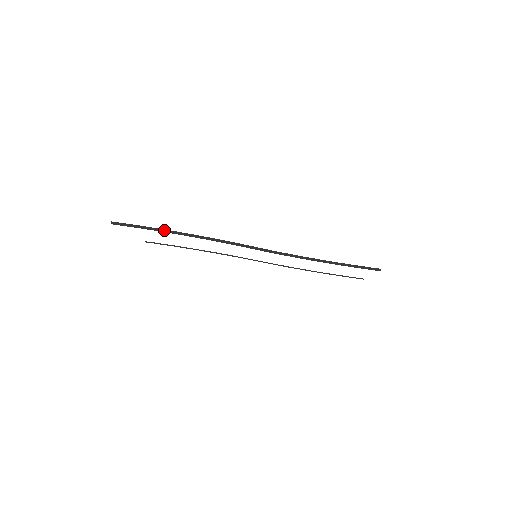
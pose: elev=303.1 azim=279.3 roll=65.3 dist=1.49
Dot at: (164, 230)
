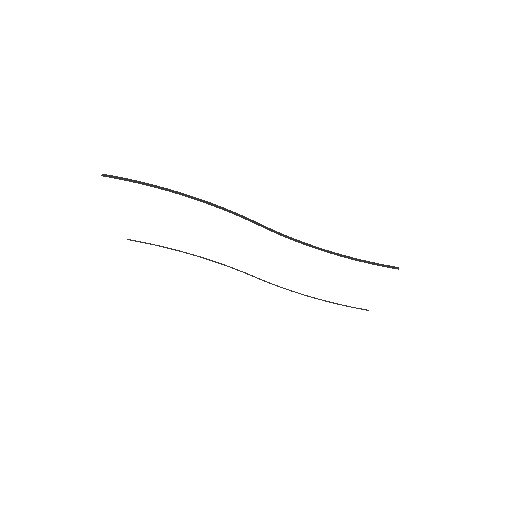
Dot at: (163, 188)
